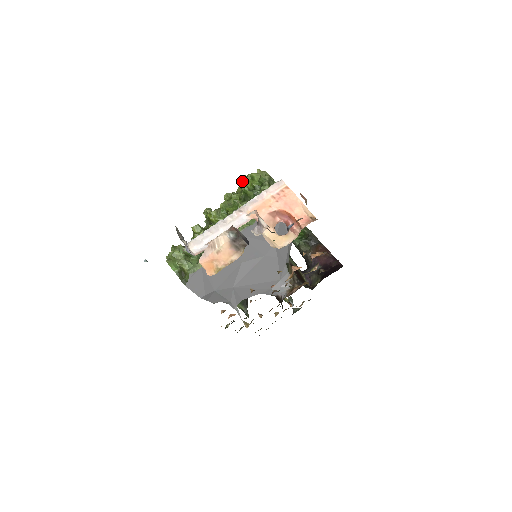
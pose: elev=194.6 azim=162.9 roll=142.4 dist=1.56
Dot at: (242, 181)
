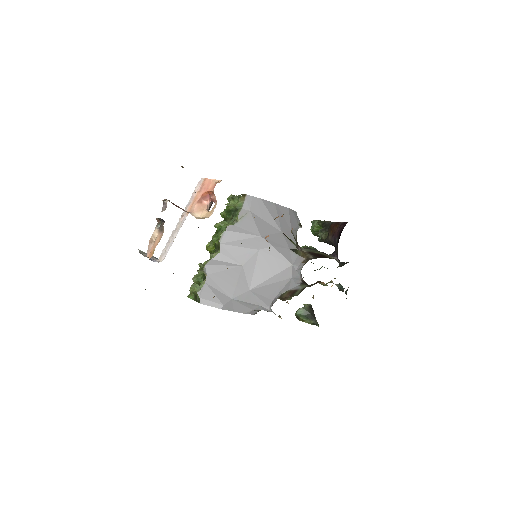
Dot at: occluded
